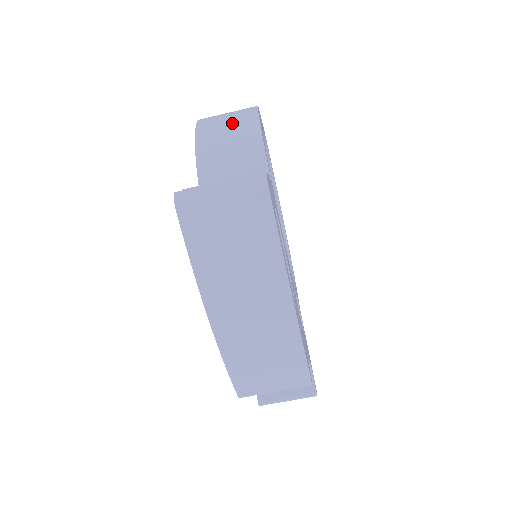
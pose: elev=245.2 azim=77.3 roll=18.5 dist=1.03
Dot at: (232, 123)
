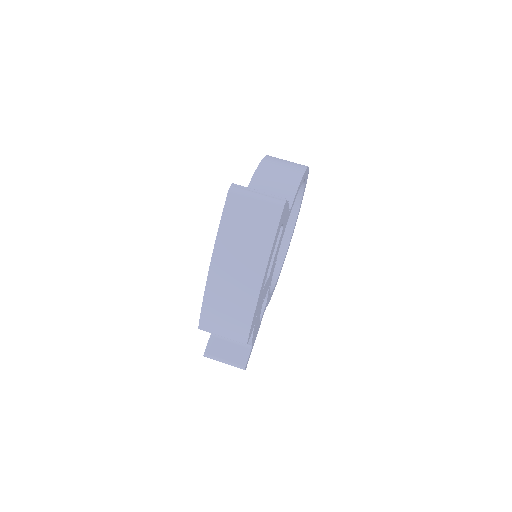
Dot at: (286, 167)
